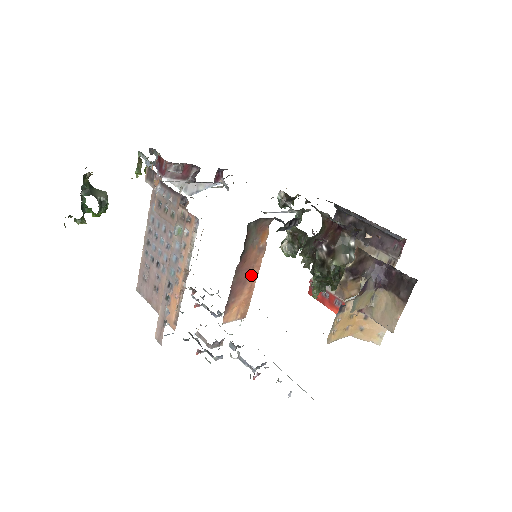
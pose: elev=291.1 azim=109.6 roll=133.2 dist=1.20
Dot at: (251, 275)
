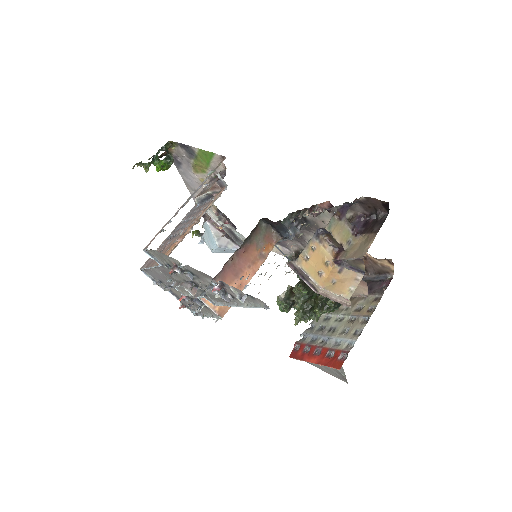
Dot at: (245, 273)
